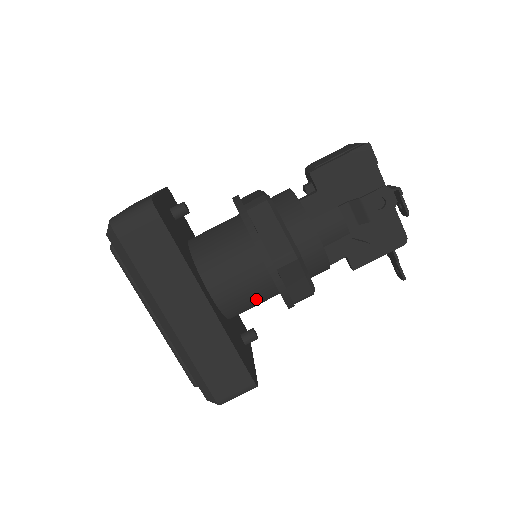
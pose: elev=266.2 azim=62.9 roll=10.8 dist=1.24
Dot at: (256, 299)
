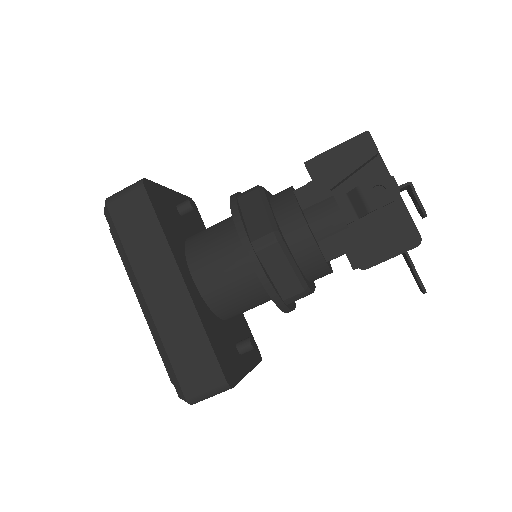
Dot at: (243, 293)
